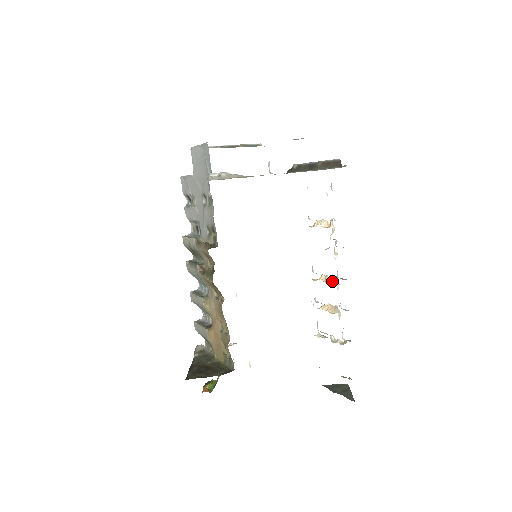
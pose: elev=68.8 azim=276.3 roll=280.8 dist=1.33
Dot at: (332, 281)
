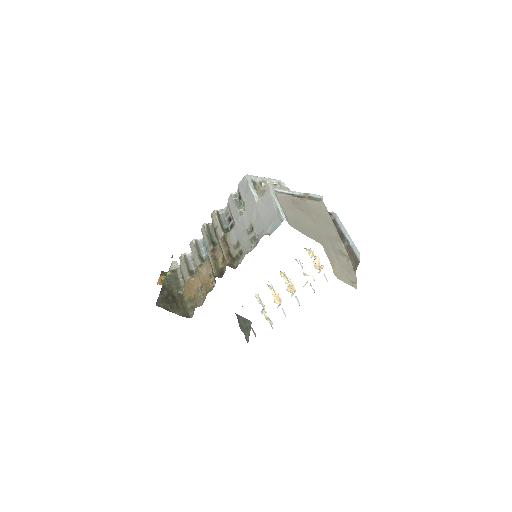
Dot at: (291, 289)
